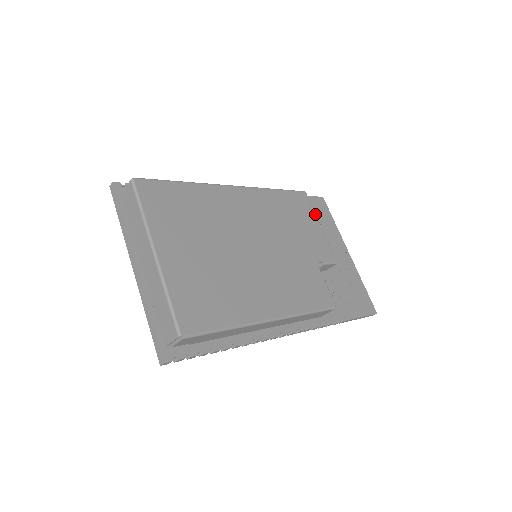
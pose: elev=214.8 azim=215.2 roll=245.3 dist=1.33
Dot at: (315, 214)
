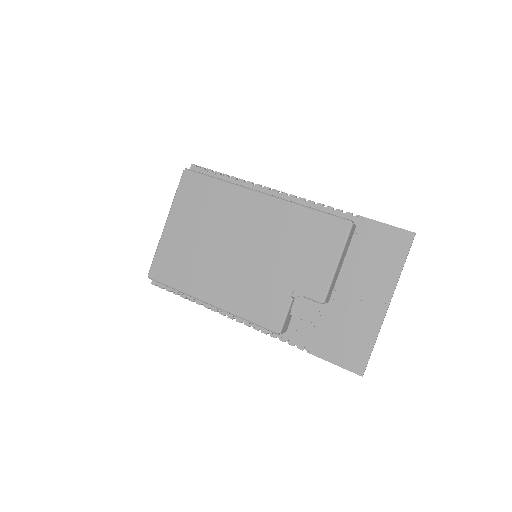
Dot at: (341, 249)
